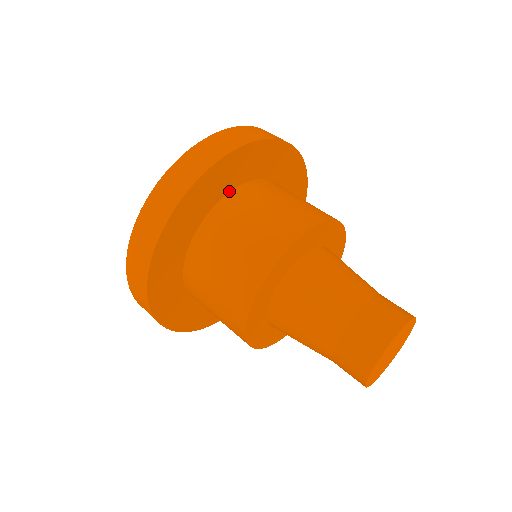
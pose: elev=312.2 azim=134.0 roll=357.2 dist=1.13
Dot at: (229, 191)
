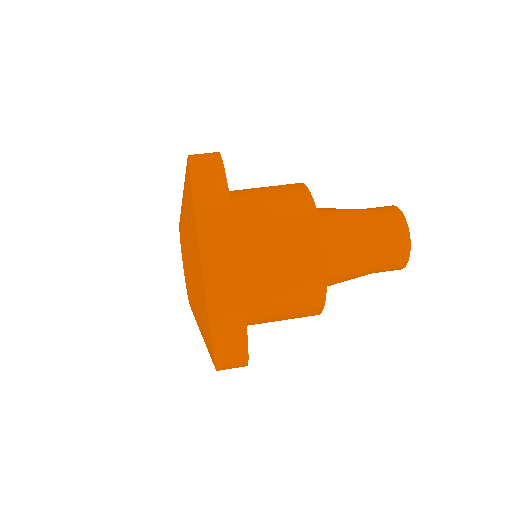
Dot at: occluded
